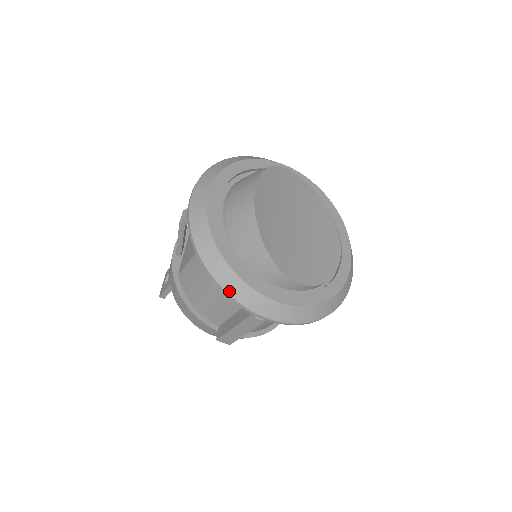
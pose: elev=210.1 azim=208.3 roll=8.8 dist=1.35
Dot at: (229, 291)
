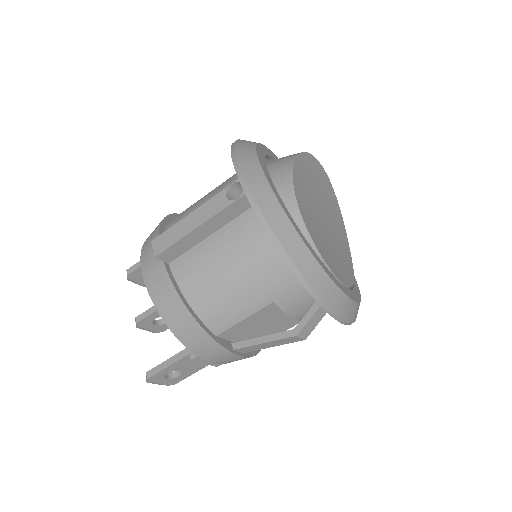
Dot at: (238, 148)
